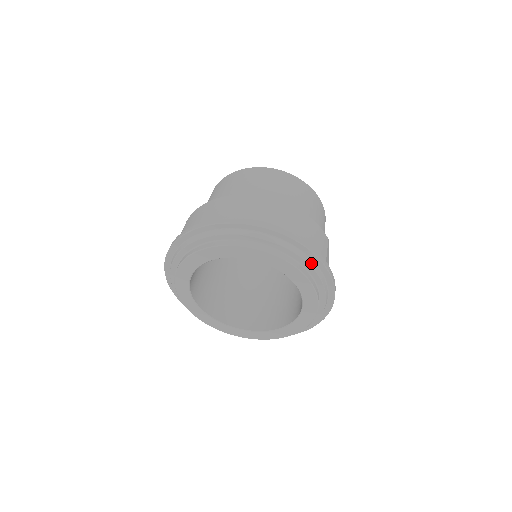
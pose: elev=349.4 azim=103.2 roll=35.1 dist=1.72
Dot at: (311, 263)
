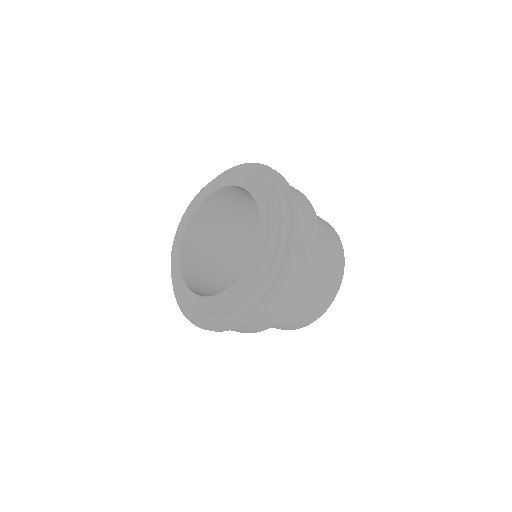
Dot at: (276, 184)
